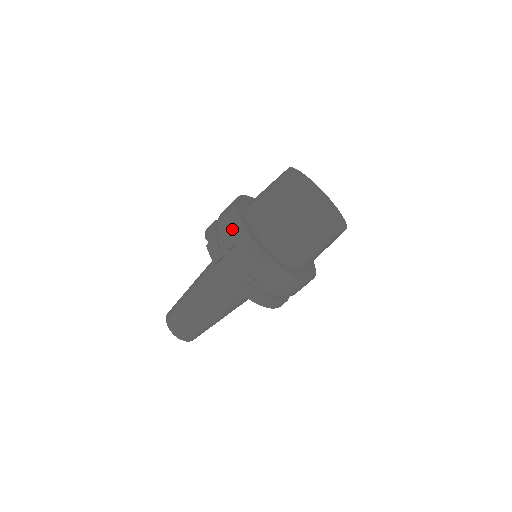
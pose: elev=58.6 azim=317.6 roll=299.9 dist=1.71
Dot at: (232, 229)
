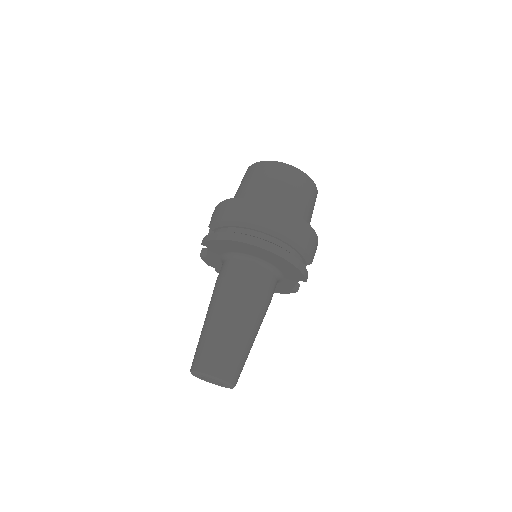
Dot at: occluded
